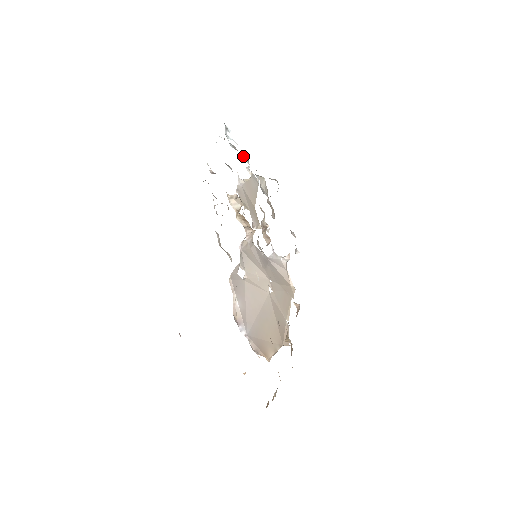
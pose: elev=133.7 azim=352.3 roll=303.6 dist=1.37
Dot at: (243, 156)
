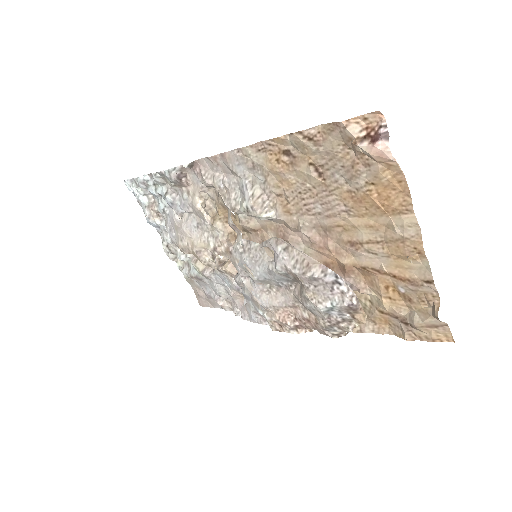
Dot at: (153, 217)
